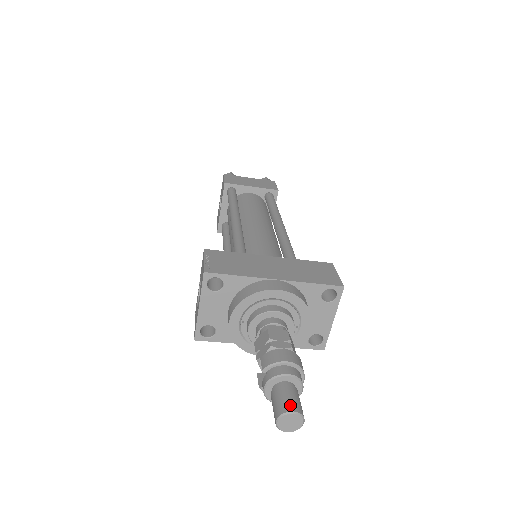
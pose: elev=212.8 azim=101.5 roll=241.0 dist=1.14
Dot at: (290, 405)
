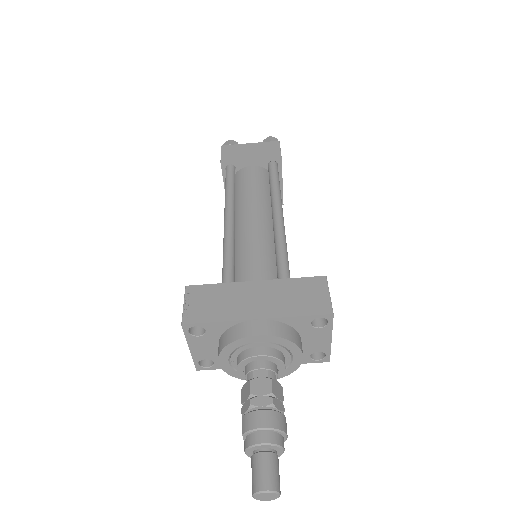
Dot at: (263, 482)
